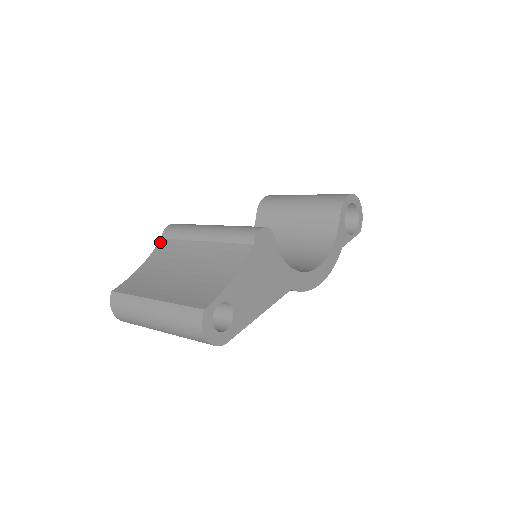
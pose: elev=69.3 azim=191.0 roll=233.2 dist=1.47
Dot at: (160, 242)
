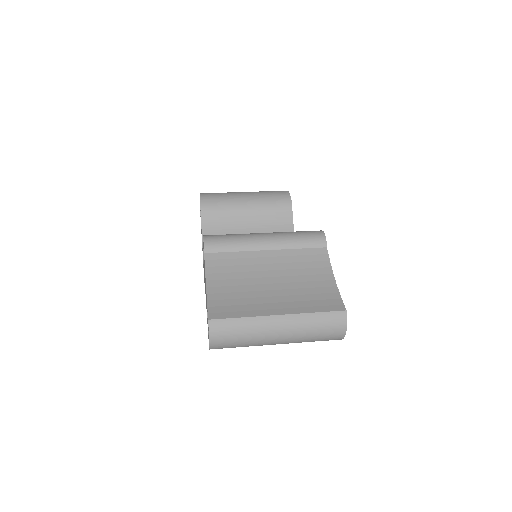
Dot at: (207, 257)
